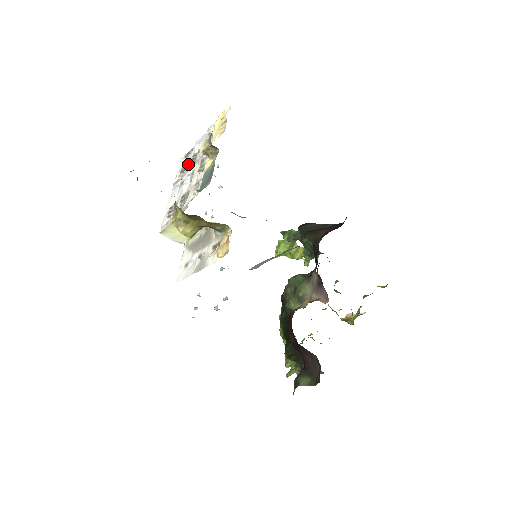
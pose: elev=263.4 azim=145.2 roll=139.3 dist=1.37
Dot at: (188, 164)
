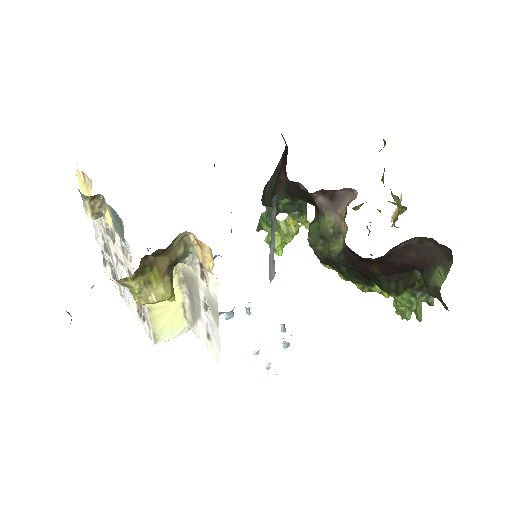
Dot at: (111, 264)
